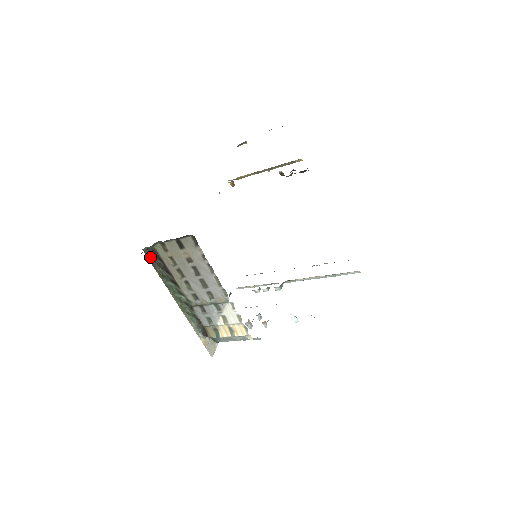
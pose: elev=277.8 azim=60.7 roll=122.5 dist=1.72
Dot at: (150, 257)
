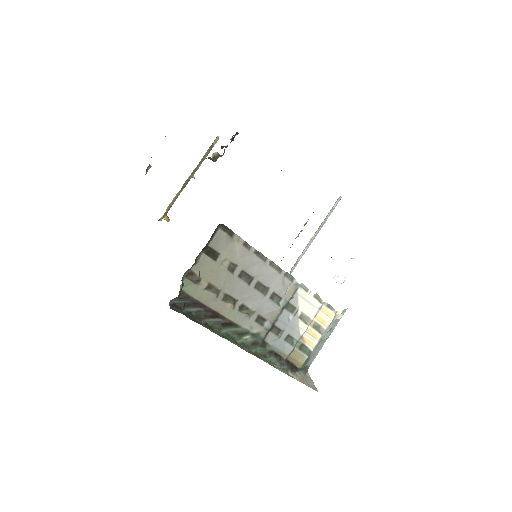
Dot at: (182, 312)
